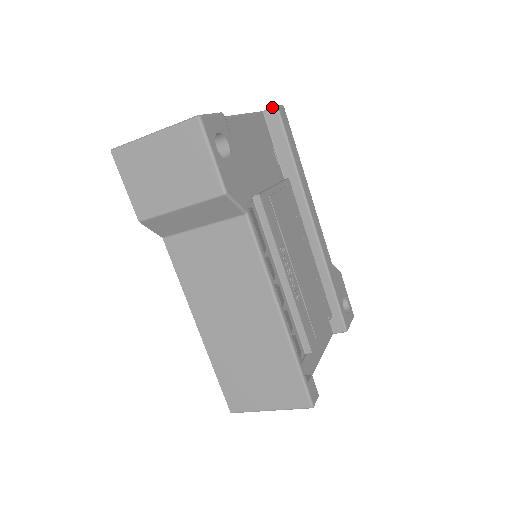
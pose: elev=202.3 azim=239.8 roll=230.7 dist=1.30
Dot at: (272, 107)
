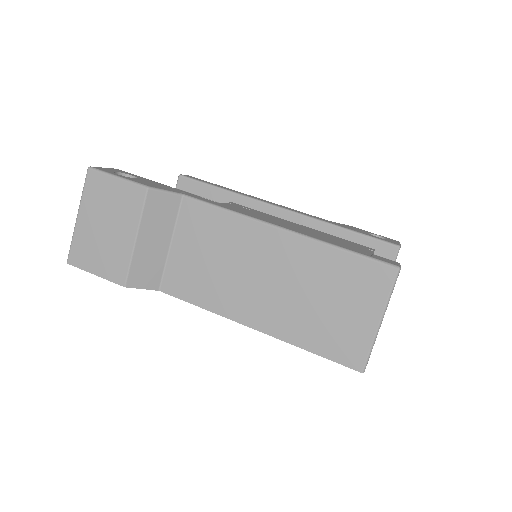
Dot at: occluded
